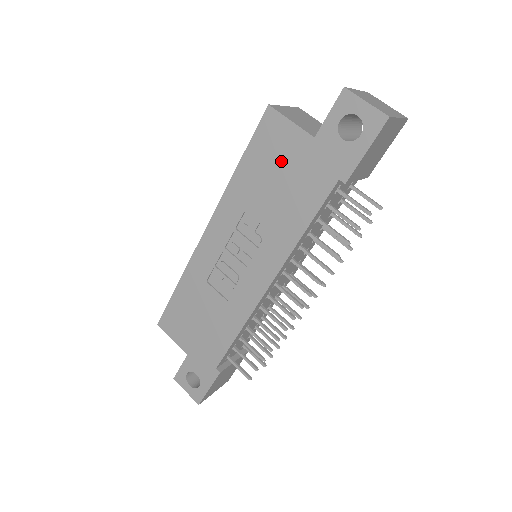
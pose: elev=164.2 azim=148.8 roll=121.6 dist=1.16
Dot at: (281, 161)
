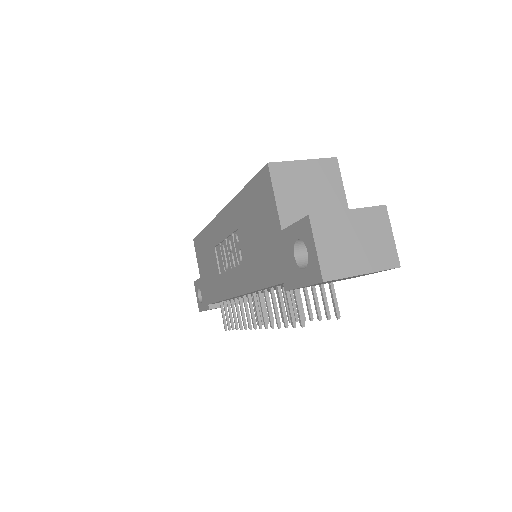
Dot at: (262, 221)
